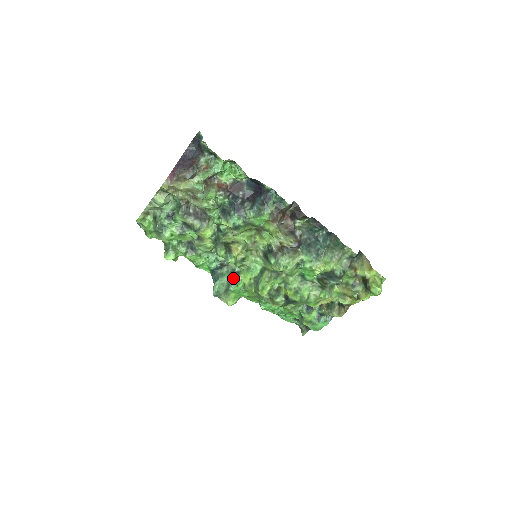
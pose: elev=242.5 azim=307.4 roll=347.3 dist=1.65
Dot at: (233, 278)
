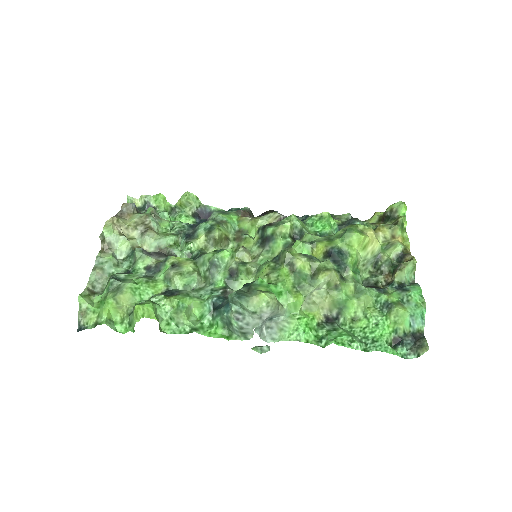
Dot at: (248, 283)
